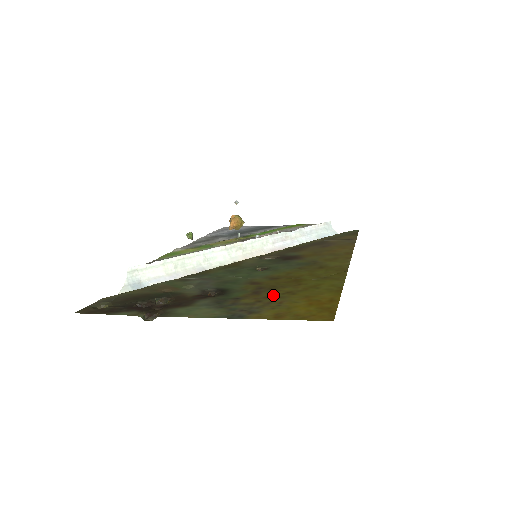
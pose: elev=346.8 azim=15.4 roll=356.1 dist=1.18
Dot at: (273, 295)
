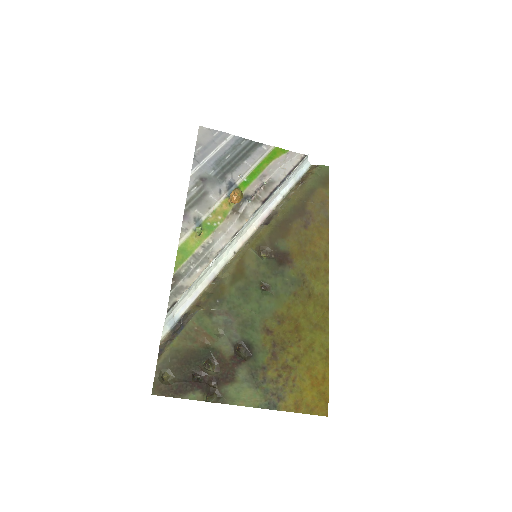
Dot at: (287, 363)
